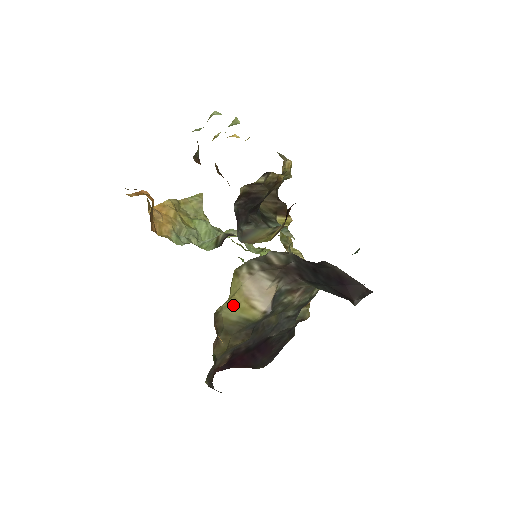
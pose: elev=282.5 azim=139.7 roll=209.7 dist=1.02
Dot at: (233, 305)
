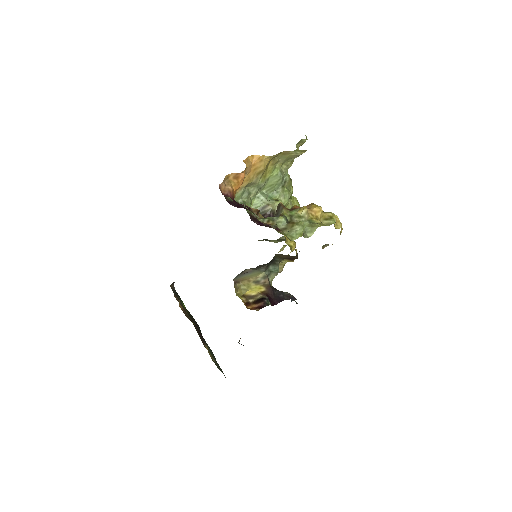
Dot at: occluded
